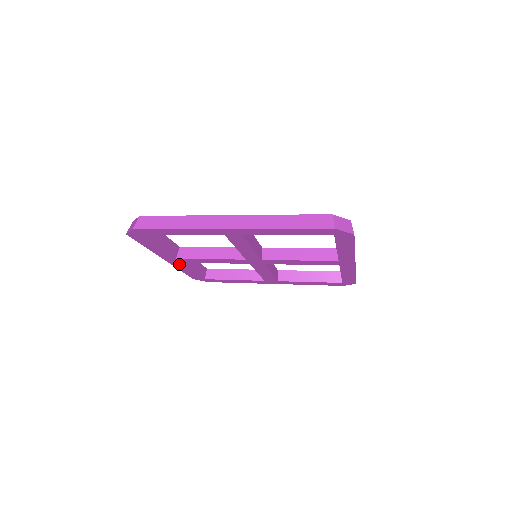
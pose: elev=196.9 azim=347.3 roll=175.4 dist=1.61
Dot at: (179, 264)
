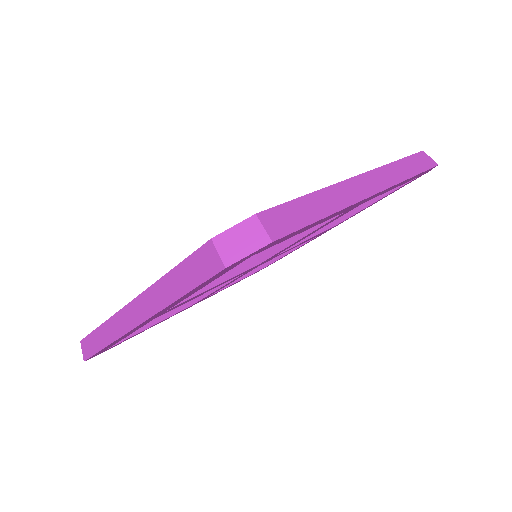
Dot at: (139, 327)
